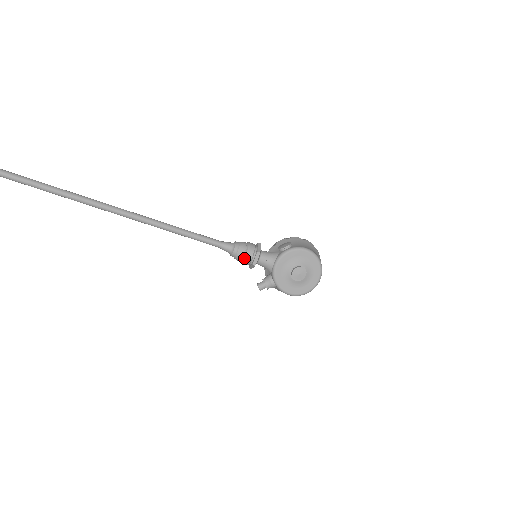
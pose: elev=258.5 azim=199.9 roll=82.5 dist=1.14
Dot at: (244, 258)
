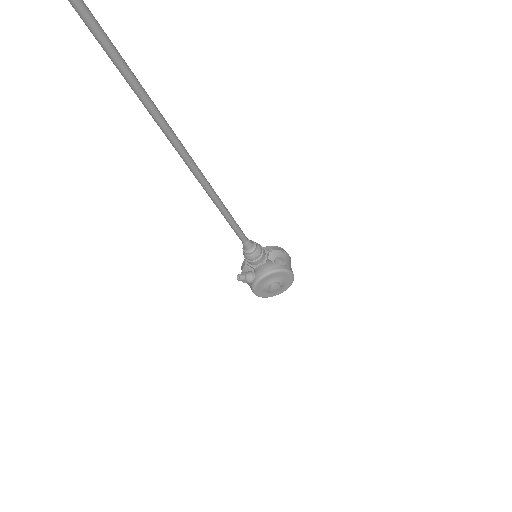
Dot at: (253, 261)
